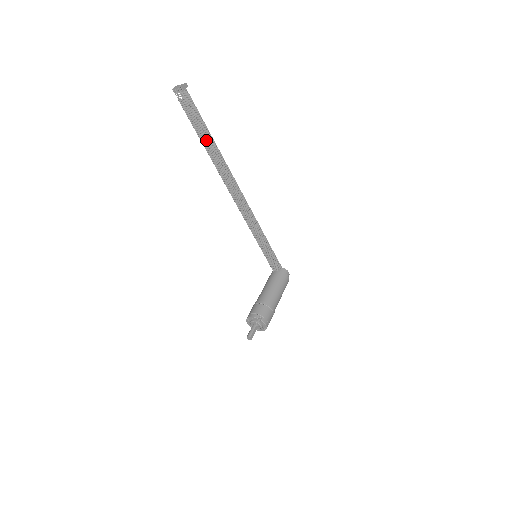
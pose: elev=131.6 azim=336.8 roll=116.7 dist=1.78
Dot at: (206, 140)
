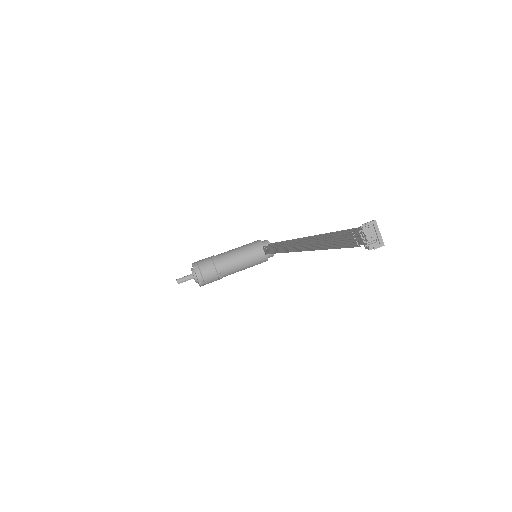
Dot at: (327, 246)
